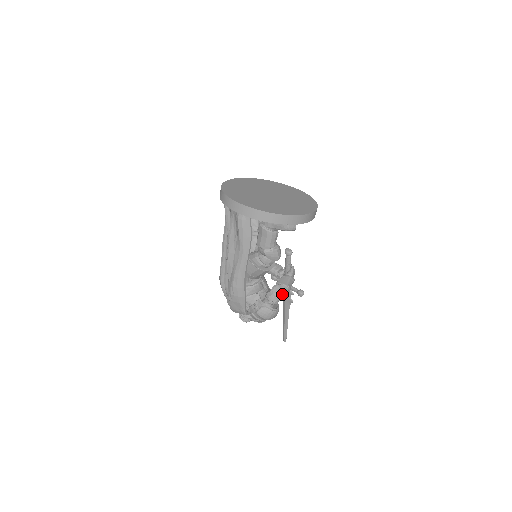
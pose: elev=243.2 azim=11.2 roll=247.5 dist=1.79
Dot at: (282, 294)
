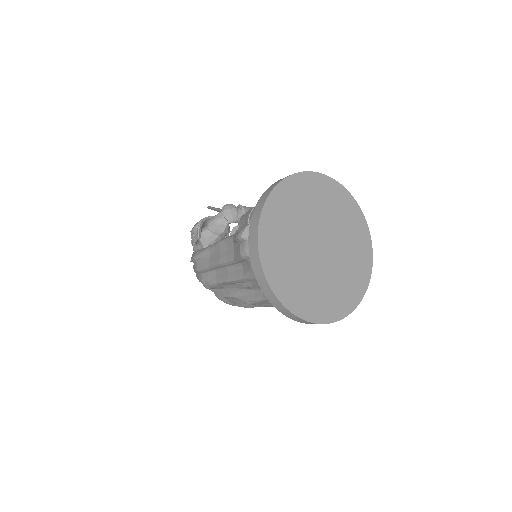
Dot at: occluded
